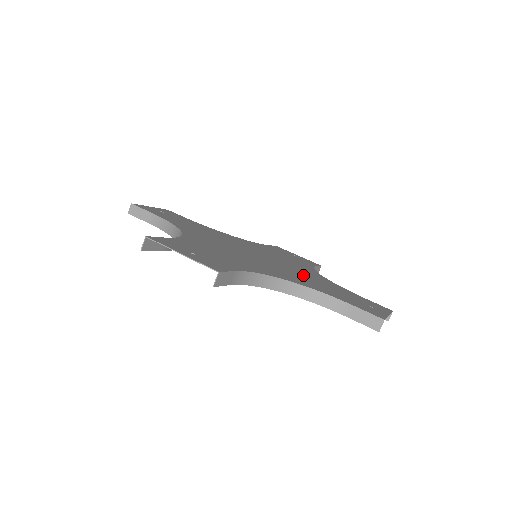
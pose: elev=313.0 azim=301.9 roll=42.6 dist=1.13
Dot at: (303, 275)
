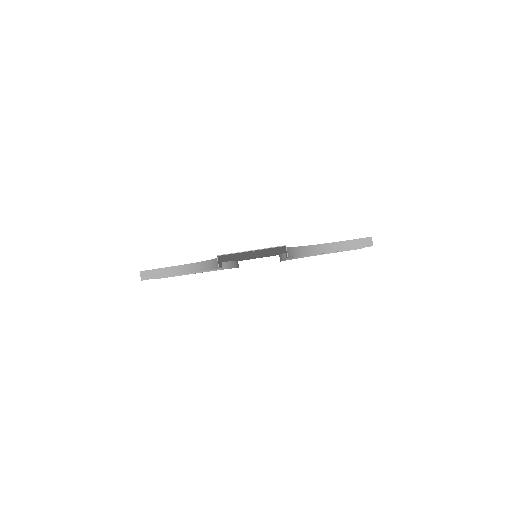
Dot at: occluded
